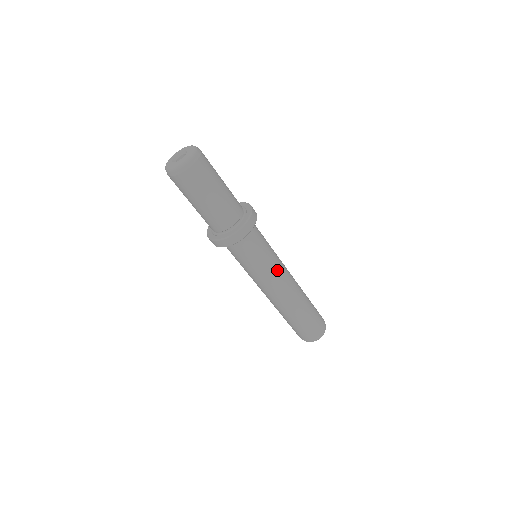
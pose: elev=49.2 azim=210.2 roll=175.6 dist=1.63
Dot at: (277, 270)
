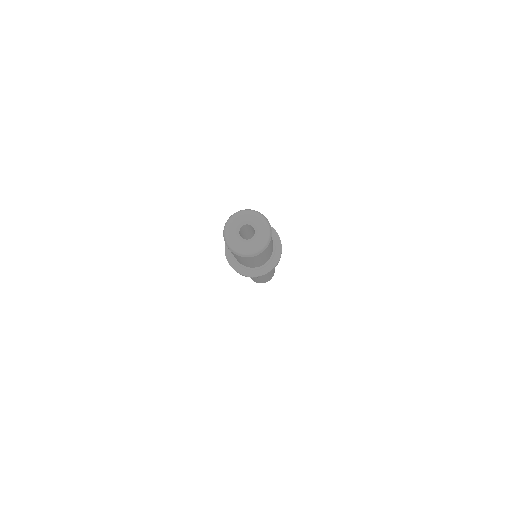
Dot at: occluded
